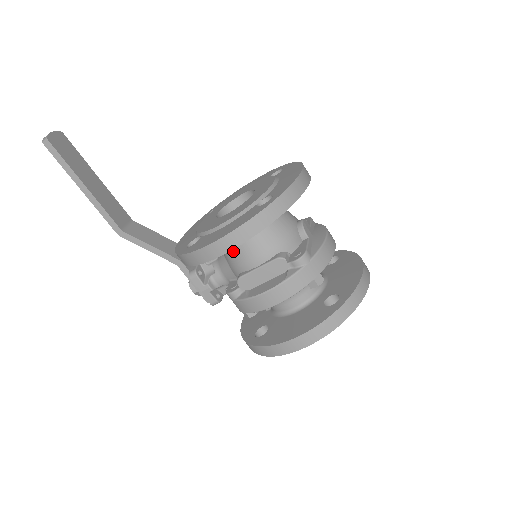
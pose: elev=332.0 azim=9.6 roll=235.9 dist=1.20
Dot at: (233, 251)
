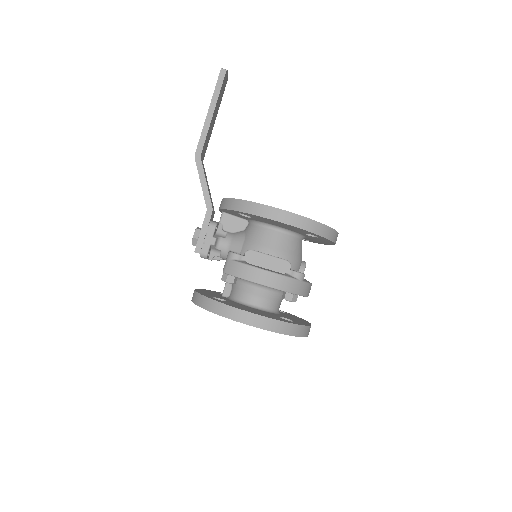
Dot at: (262, 233)
